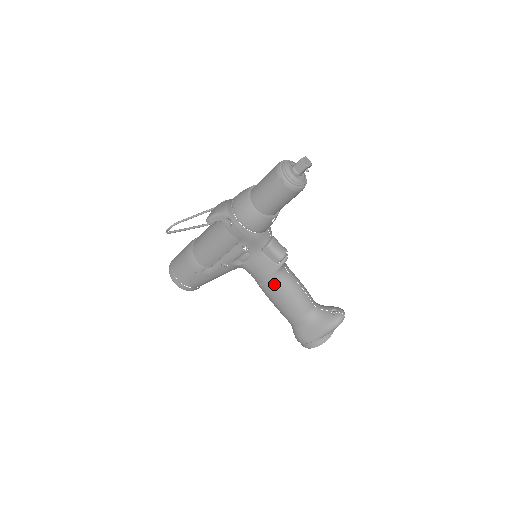
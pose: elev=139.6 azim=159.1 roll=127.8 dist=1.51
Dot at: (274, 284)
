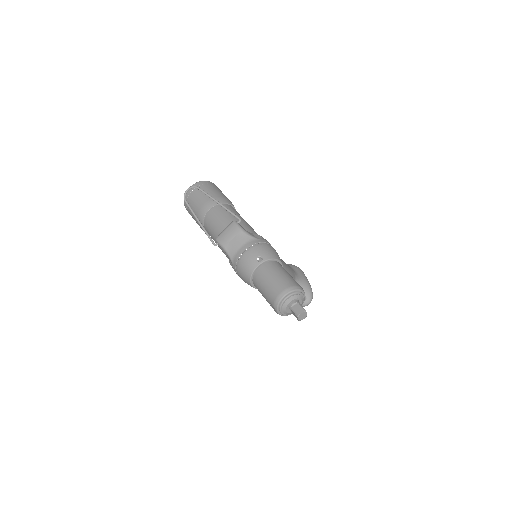
Dot at: occluded
